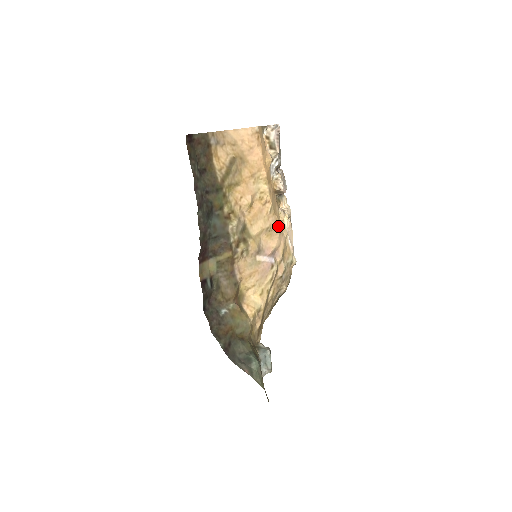
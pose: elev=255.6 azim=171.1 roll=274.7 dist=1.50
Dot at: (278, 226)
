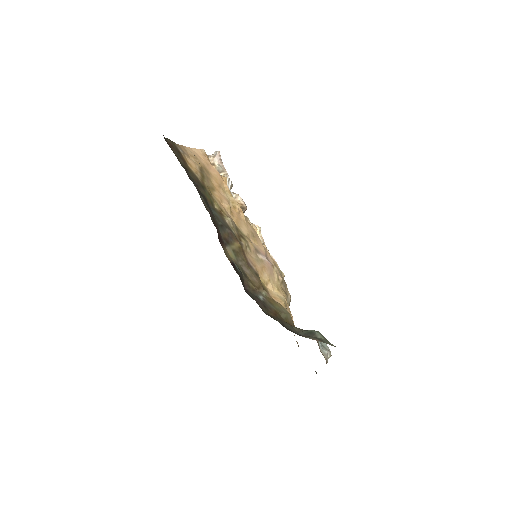
Dot at: (257, 235)
